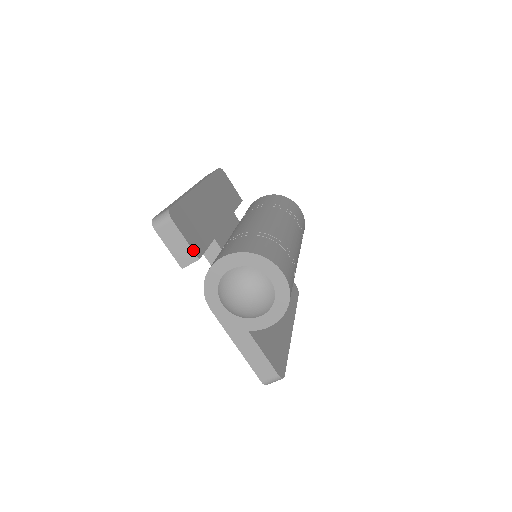
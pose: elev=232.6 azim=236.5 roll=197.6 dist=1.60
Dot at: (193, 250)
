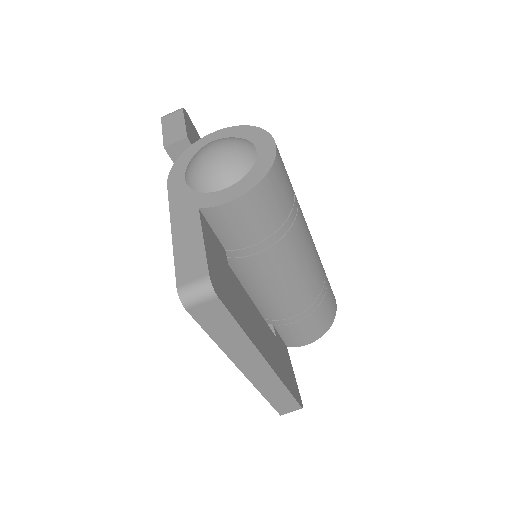
Dot at: (186, 131)
